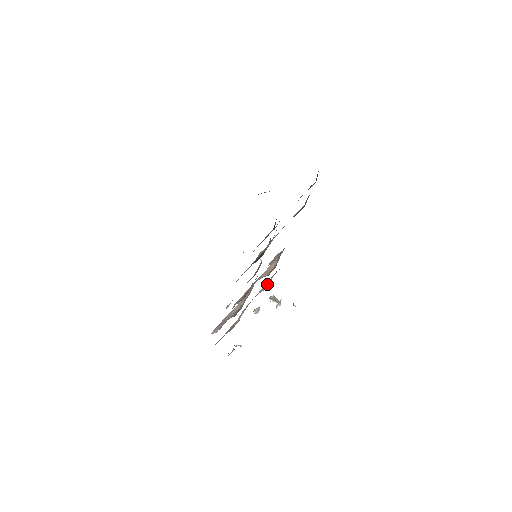
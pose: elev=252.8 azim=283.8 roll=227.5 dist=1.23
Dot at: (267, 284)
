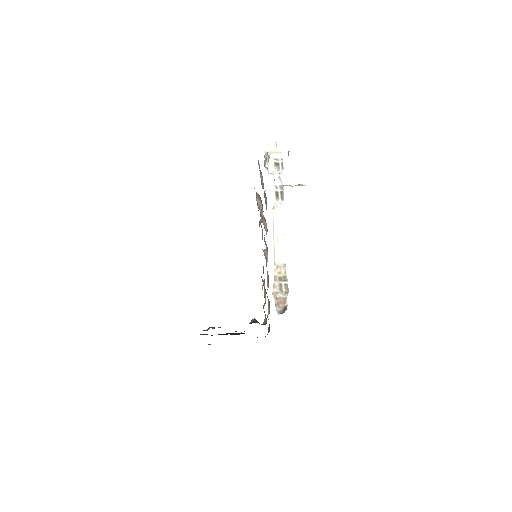
Dot at: (260, 171)
